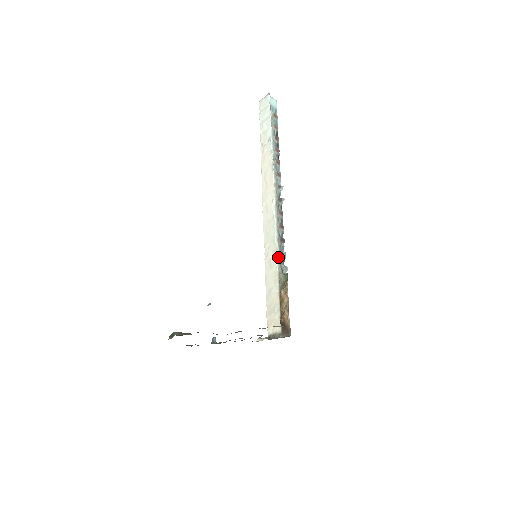
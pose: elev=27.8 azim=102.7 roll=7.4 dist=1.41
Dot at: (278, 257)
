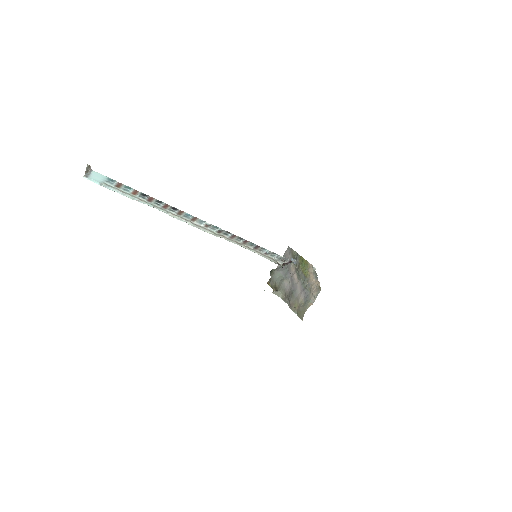
Dot at: occluded
